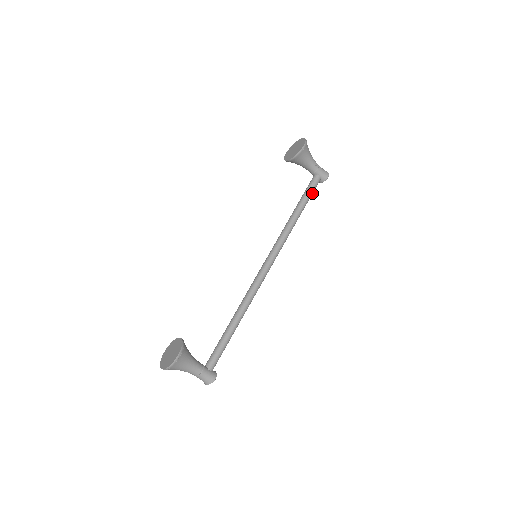
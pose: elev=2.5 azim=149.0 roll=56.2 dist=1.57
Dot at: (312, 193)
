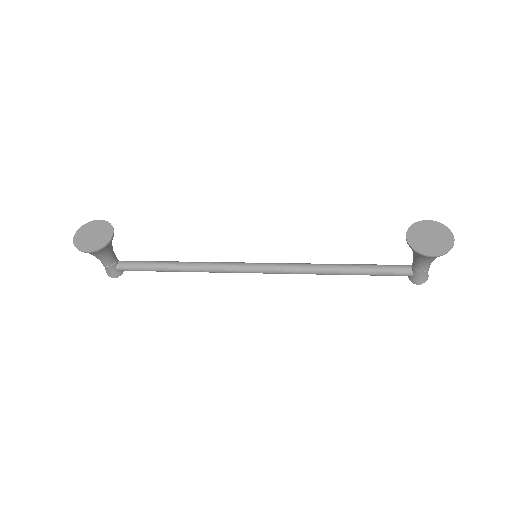
Dot at: (383, 275)
